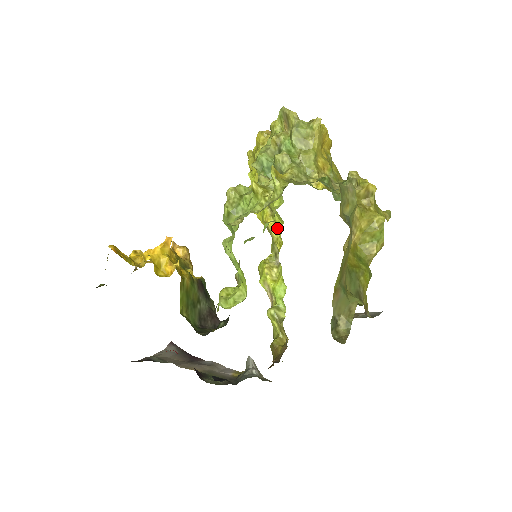
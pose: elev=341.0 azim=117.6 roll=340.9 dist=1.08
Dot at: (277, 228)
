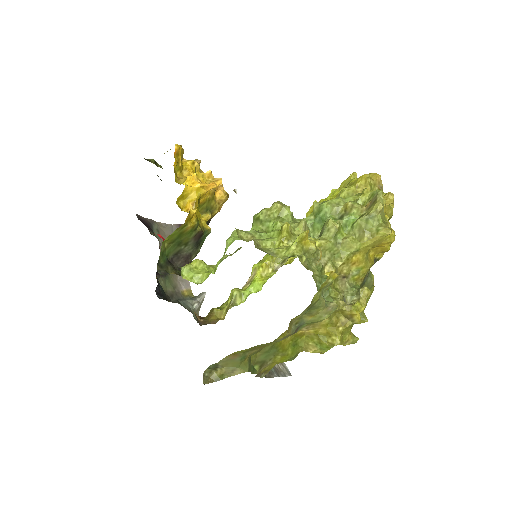
Dot at: occluded
